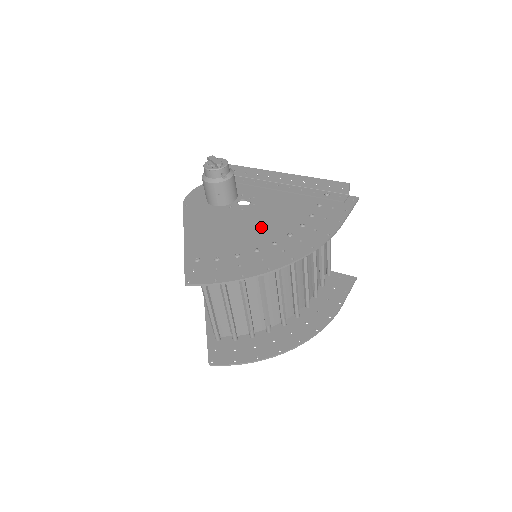
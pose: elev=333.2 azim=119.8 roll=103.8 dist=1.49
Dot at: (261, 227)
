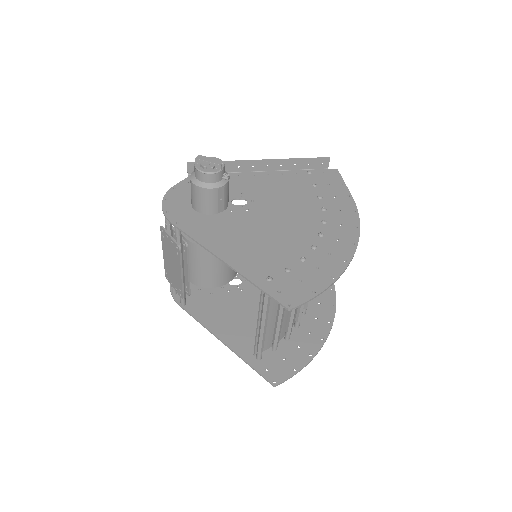
Dot at: (289, 222)
